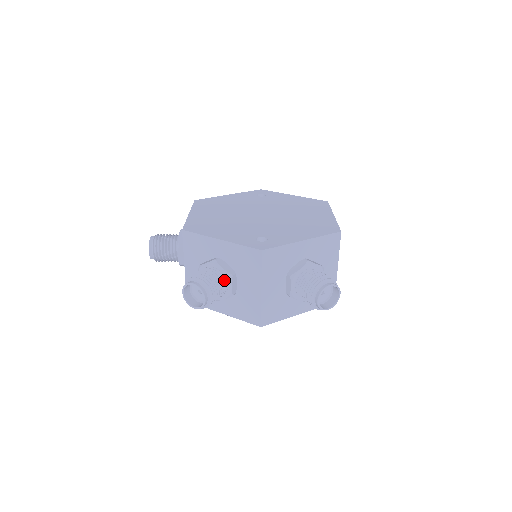
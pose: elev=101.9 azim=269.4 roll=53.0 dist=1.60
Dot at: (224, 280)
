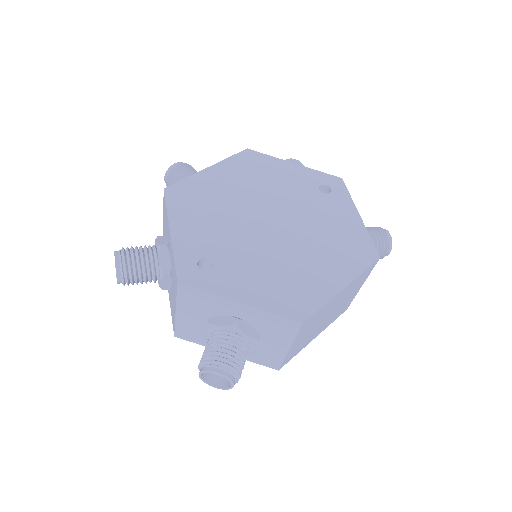
Dot at: (157, 272)
